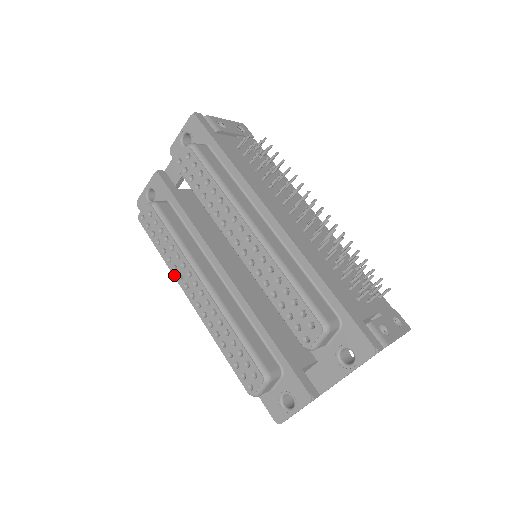
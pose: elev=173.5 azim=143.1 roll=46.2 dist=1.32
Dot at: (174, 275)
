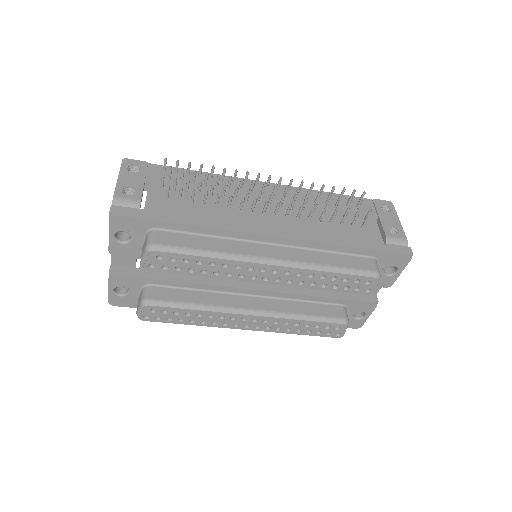
Dot at: occluded
